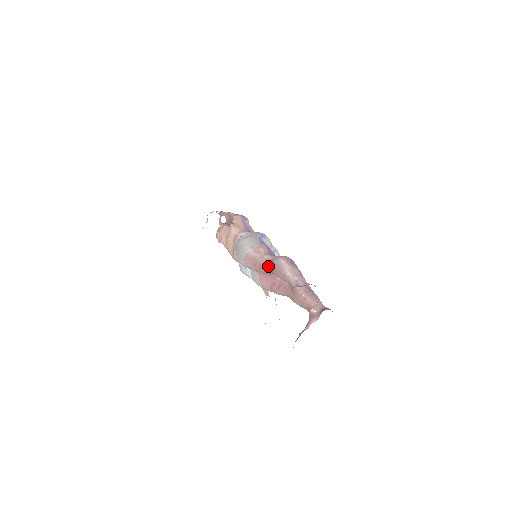
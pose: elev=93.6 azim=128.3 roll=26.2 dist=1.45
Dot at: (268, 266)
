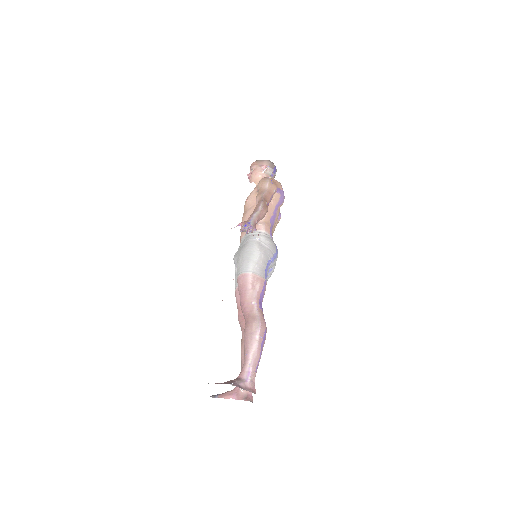
Dot at: (247, 317)
